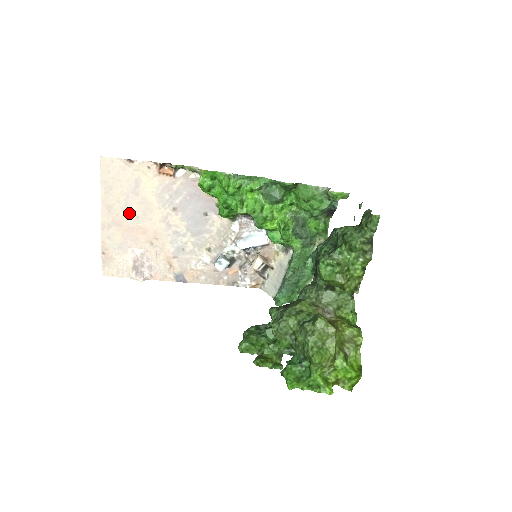
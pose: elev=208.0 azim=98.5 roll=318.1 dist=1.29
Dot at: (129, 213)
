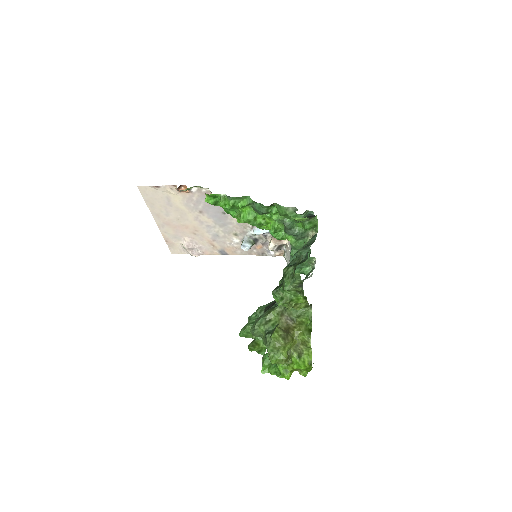
Dot at: (172, 217)
